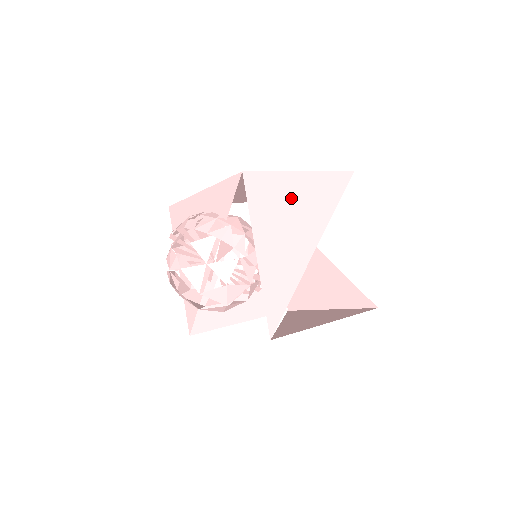
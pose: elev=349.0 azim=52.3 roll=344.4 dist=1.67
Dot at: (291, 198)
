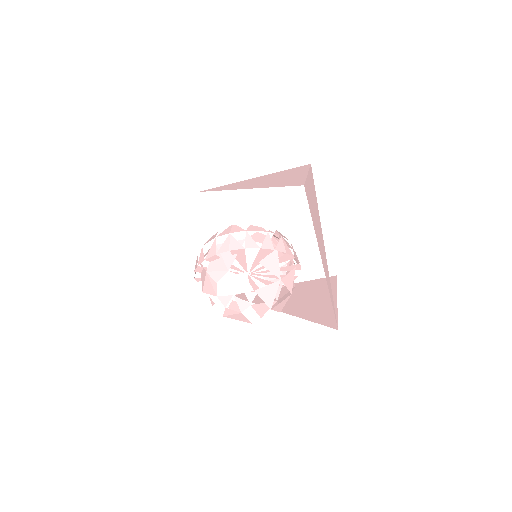
Dot at: (312, 201)
